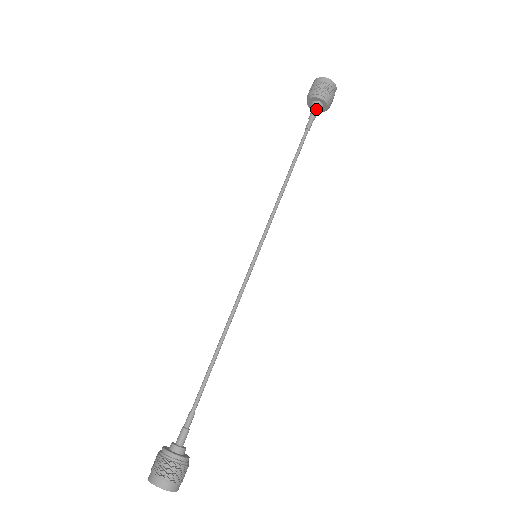
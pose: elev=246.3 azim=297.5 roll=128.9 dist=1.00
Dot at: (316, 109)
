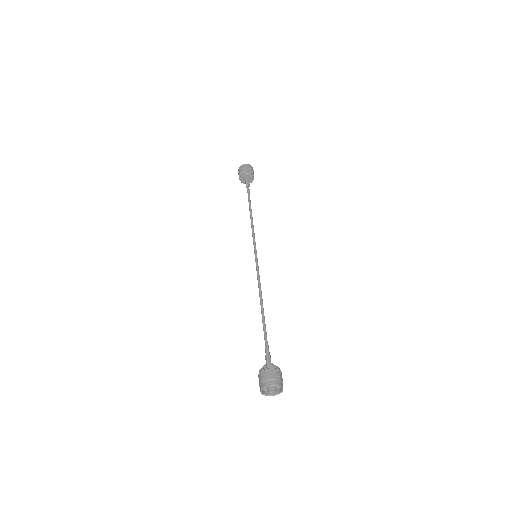
Dot at: (247, 180)
